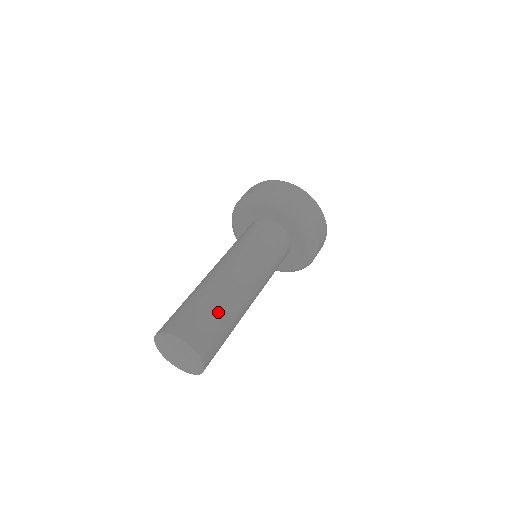
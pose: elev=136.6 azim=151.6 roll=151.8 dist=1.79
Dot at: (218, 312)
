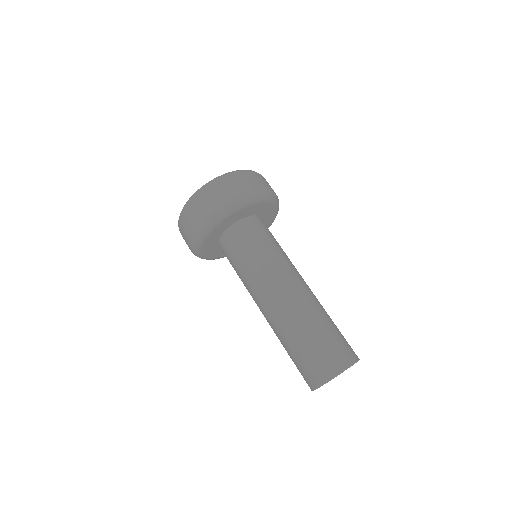
Dot at: (313, 330)
